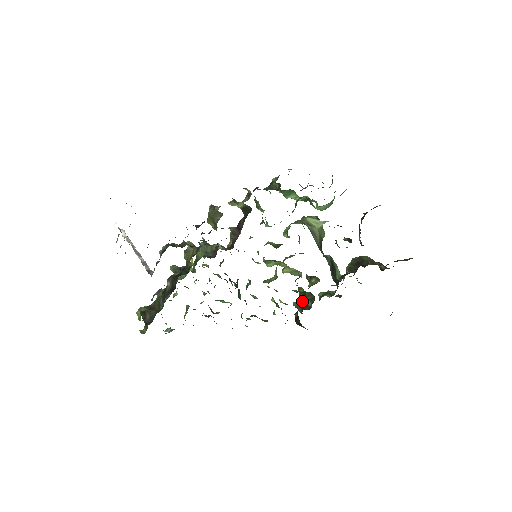
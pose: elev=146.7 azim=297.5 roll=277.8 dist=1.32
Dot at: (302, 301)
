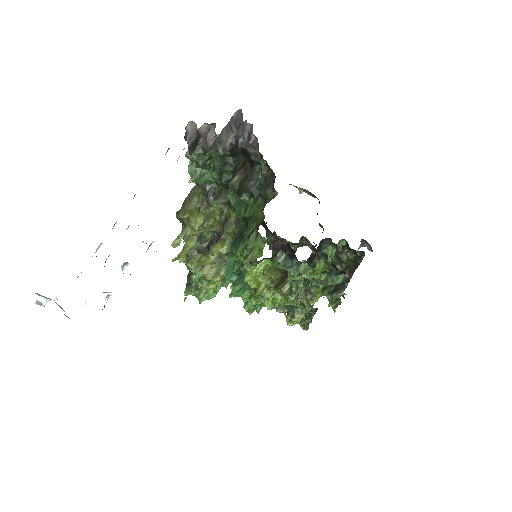
Dot at: (331, 287)
